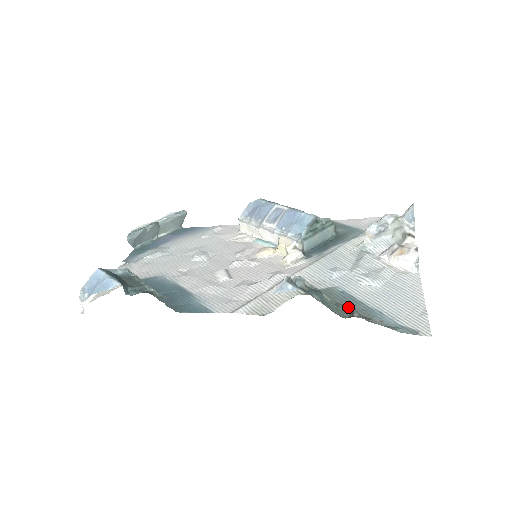
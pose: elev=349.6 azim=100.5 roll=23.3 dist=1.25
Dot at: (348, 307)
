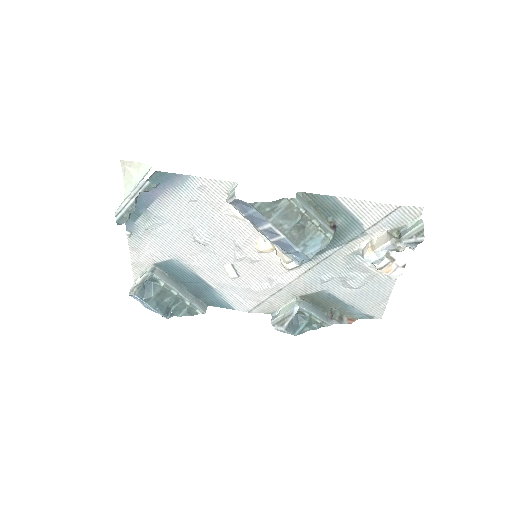
Dot at: (330, 305)
